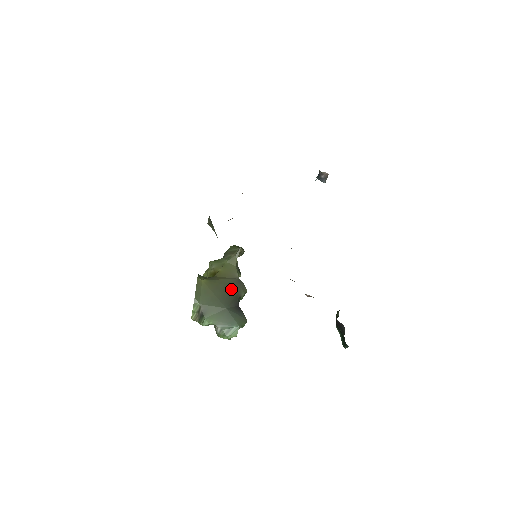
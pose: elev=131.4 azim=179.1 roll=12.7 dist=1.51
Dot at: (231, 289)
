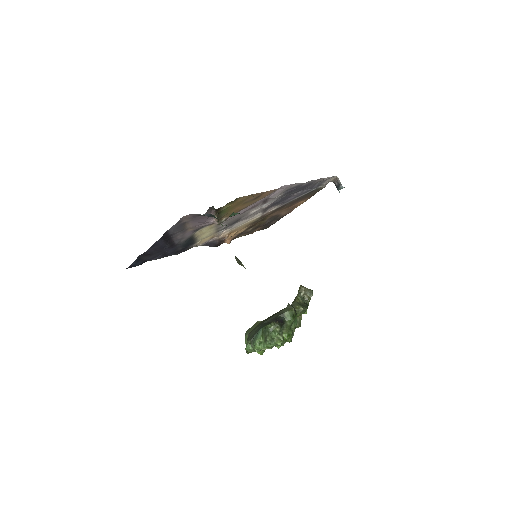
Dot at: occluded
